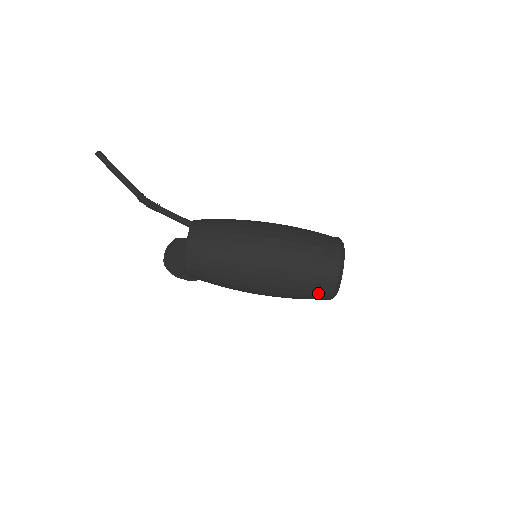
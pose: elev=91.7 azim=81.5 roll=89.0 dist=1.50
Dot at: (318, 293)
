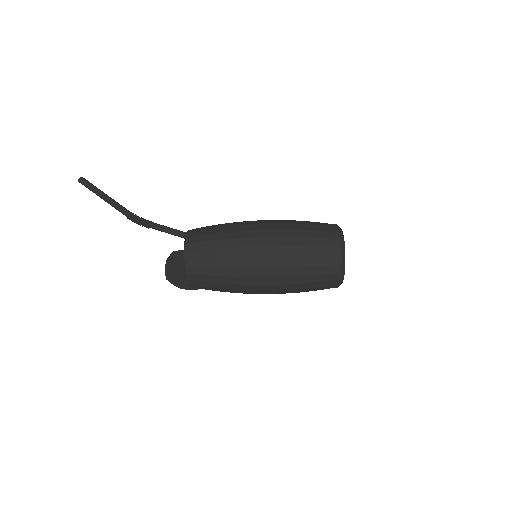
Dot at: (324, 284)
